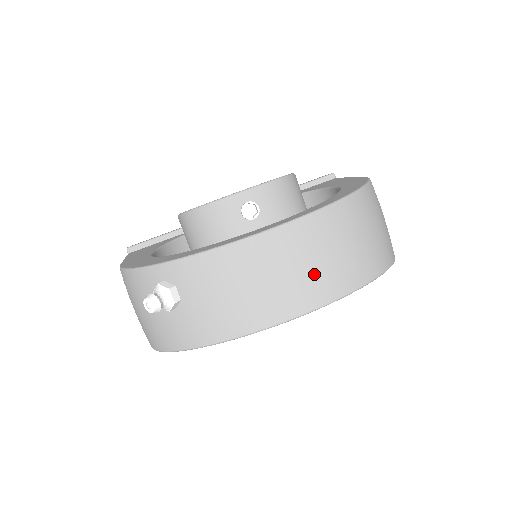
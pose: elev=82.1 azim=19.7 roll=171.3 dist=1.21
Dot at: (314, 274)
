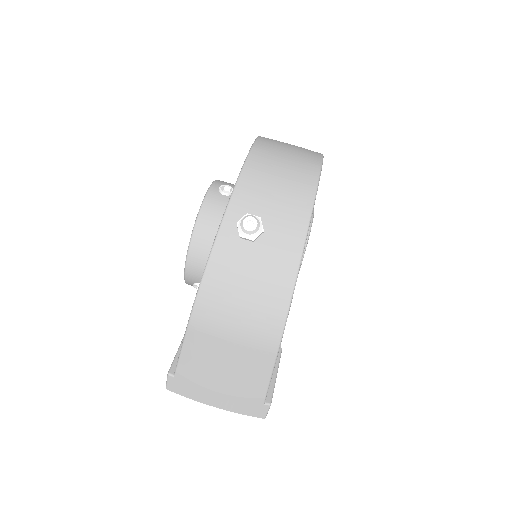
Dot at: (298, 151)
